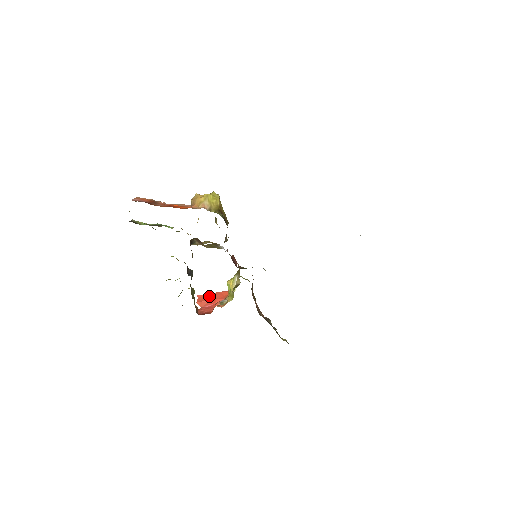
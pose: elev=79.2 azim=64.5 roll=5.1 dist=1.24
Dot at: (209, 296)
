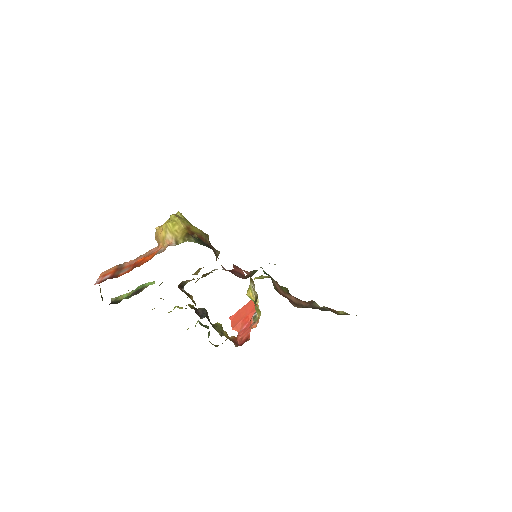
Dot at: (240, 314)
